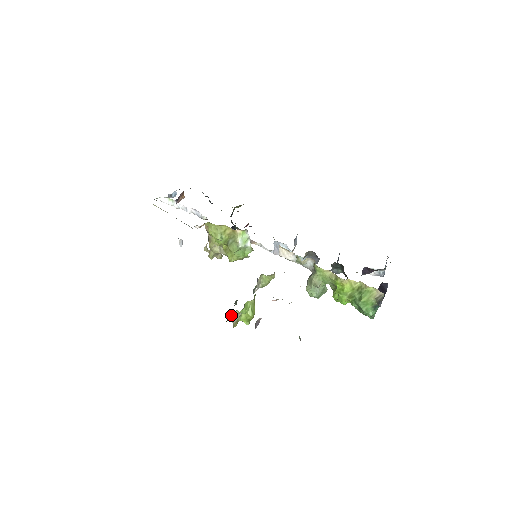
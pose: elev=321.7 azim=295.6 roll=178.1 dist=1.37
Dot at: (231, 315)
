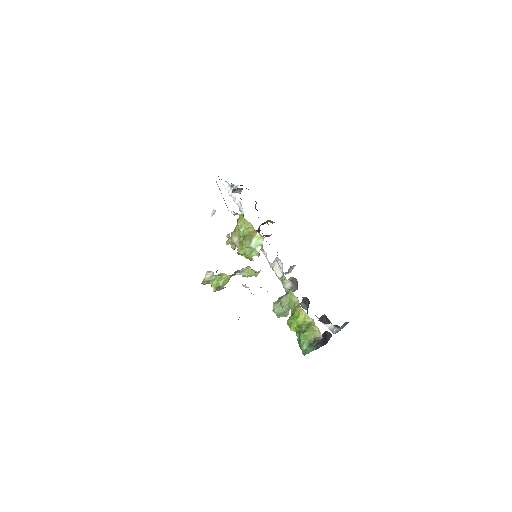
Dot at: (207, 271)
